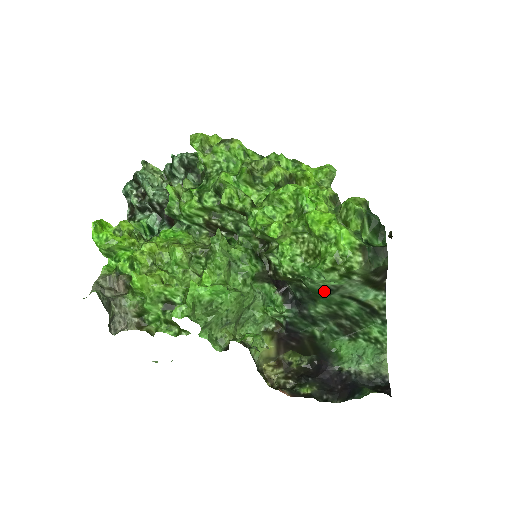
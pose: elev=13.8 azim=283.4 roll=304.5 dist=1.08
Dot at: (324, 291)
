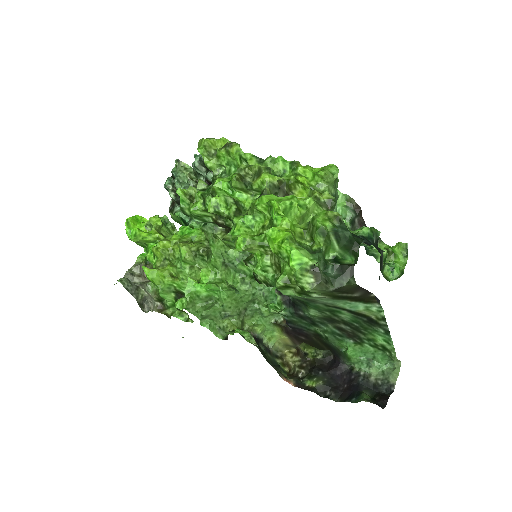
Dot at: (303, 300)
